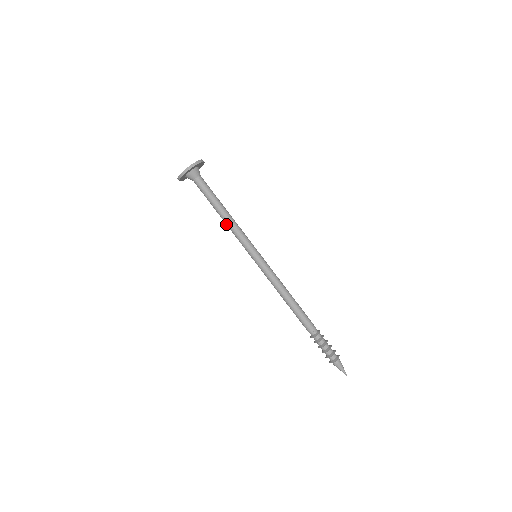
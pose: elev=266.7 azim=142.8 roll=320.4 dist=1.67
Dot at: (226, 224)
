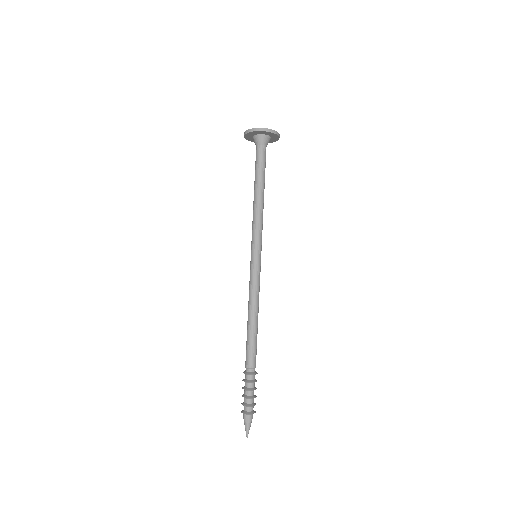
Dot at: (253, 206)
